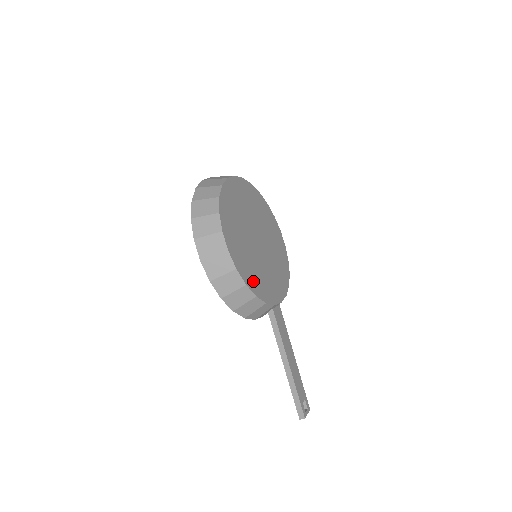
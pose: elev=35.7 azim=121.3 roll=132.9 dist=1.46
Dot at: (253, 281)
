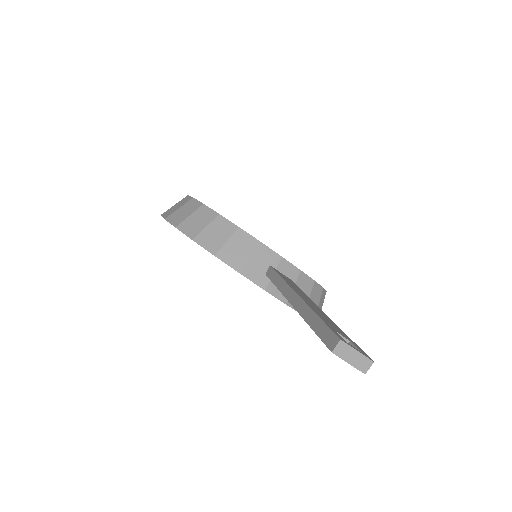
Dot at: occluded
